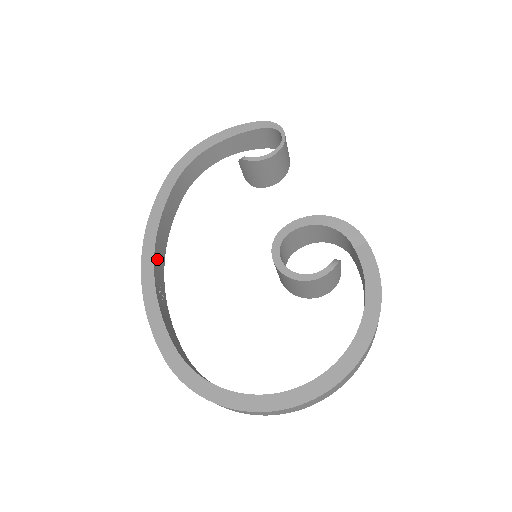
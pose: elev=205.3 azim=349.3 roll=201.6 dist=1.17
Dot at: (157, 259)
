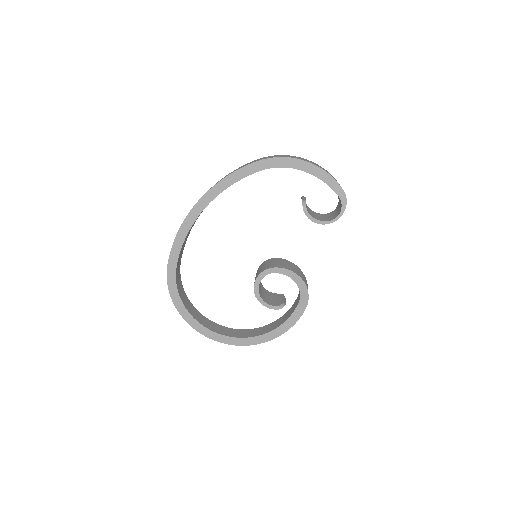
Dot at: occluded
